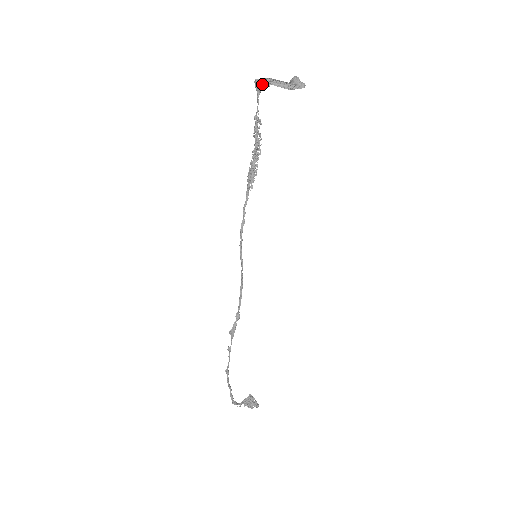
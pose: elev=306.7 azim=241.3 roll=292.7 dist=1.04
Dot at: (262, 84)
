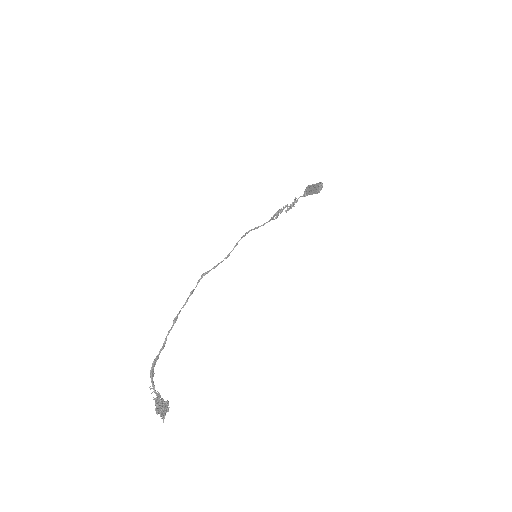
Dot at: (305, 190)
